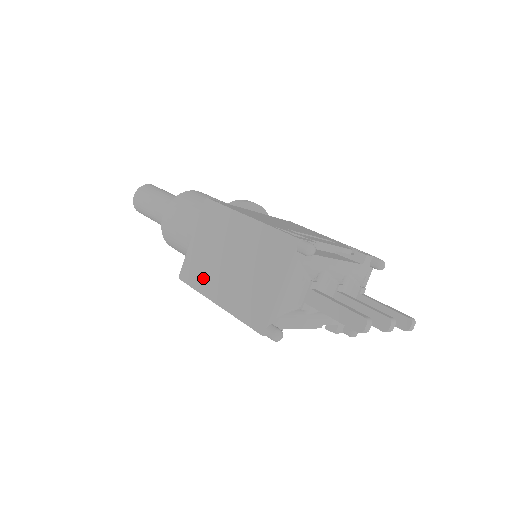
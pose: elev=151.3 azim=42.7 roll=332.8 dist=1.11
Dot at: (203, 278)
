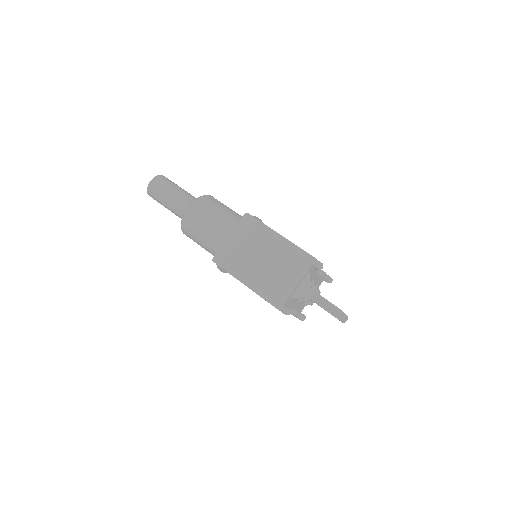
Dot at: (235, 265)
